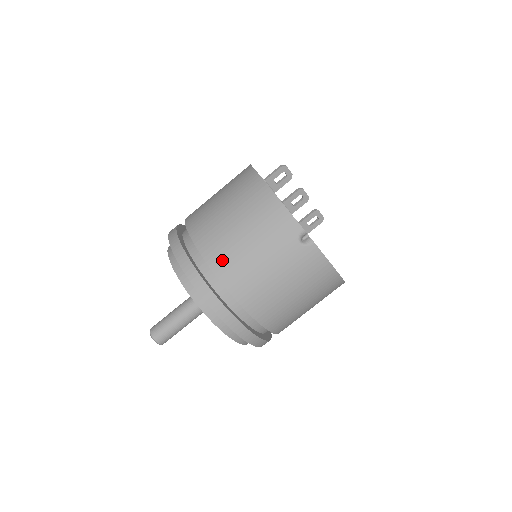
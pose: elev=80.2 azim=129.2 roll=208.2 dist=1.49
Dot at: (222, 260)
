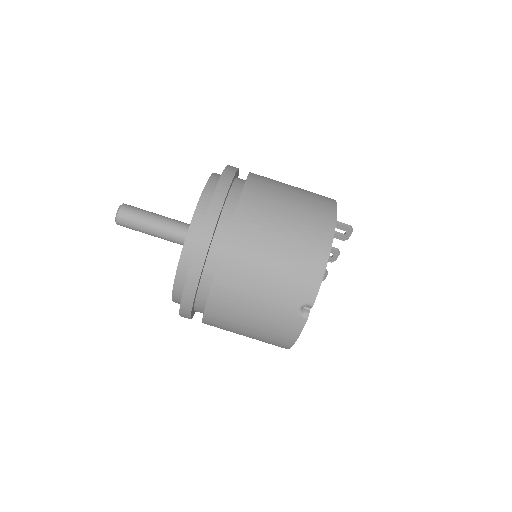
Dot at: (239, 251)
